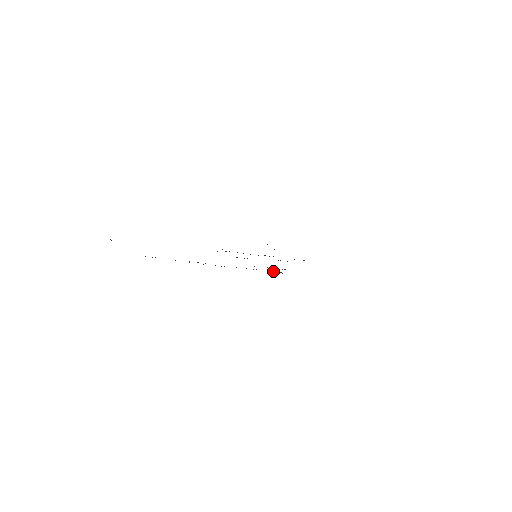
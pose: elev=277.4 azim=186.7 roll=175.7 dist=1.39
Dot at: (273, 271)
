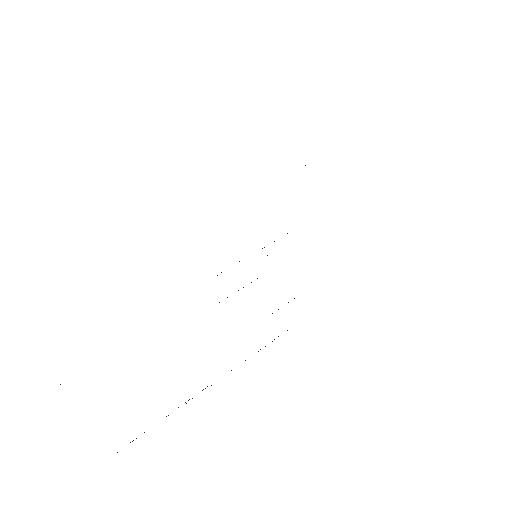
Dot at: occluded
